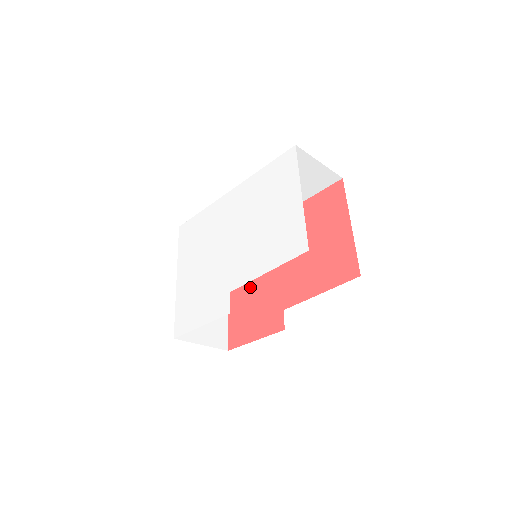
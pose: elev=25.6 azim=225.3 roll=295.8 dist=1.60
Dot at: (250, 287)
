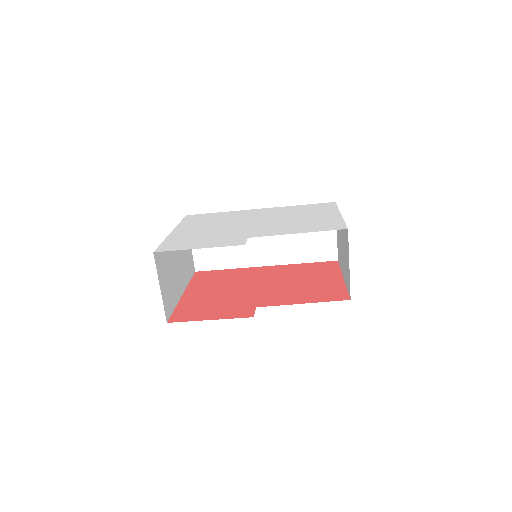
Dot at: (217, 292)
